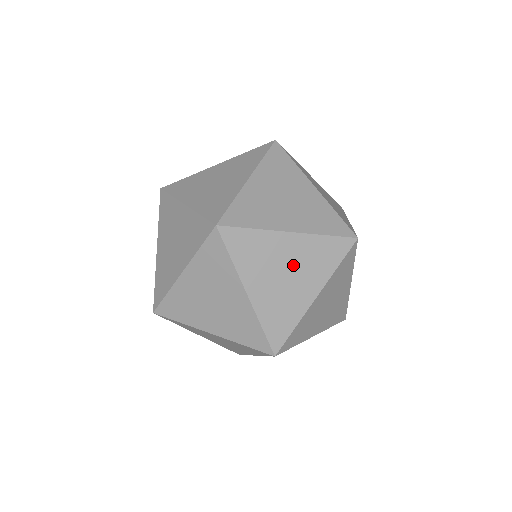
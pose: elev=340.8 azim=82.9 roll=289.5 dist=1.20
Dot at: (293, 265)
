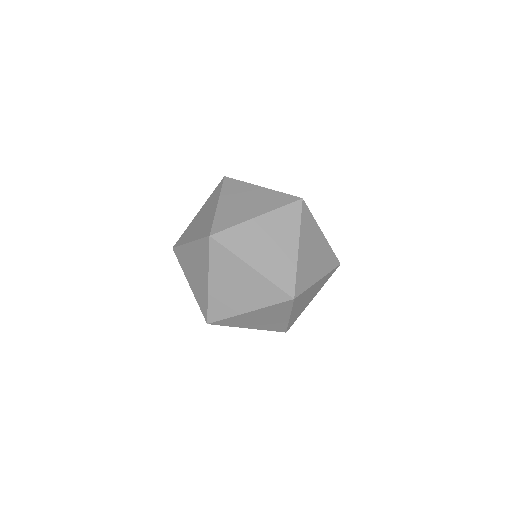
Dot at: (253, 199)
